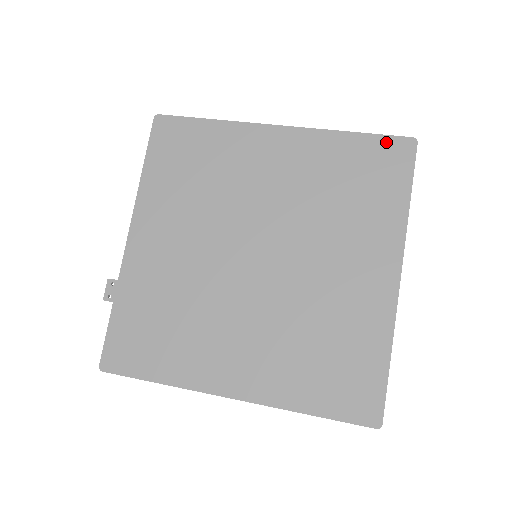
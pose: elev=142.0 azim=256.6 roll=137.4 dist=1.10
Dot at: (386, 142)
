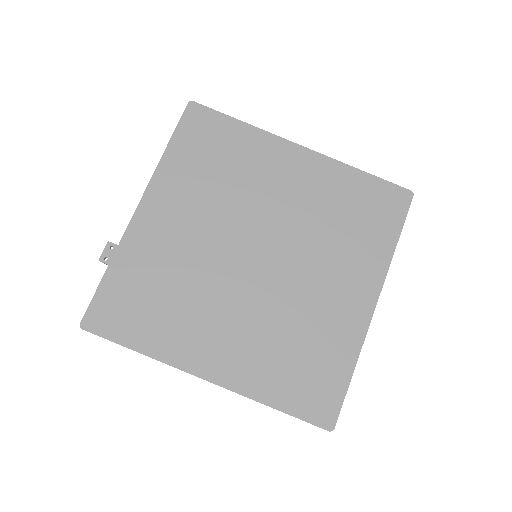
Dot at: (389, 188)
